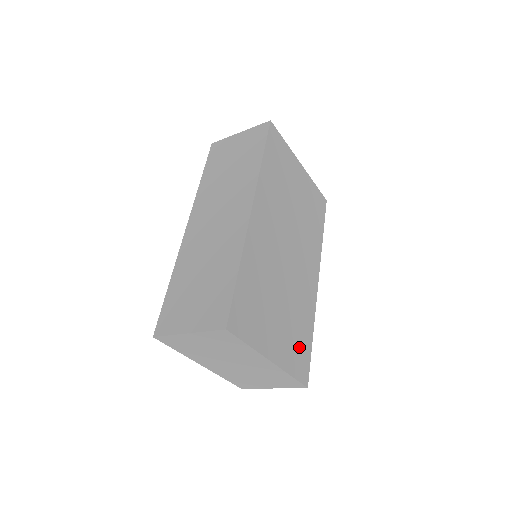
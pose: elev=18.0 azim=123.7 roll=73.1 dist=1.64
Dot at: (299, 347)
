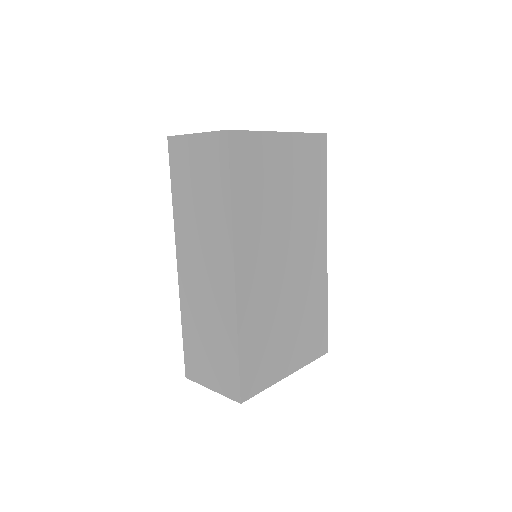
Dot at: (314, 333)
